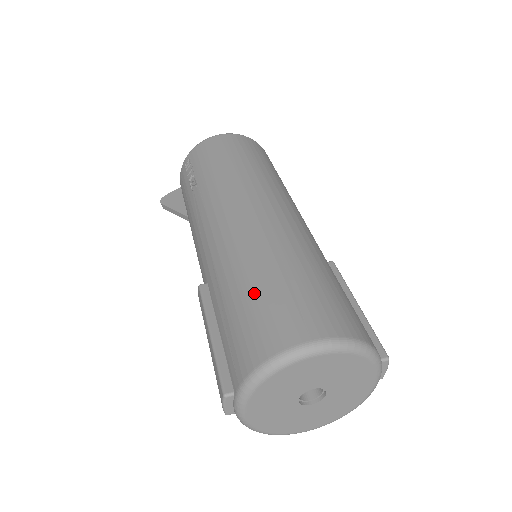
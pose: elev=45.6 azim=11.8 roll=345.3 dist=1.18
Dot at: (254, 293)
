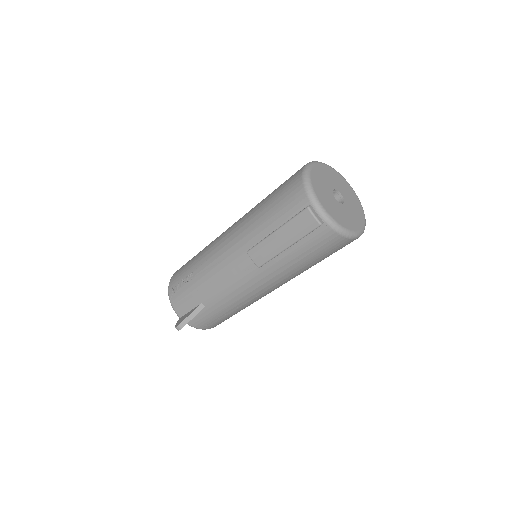
Dot at: (271, 198)
